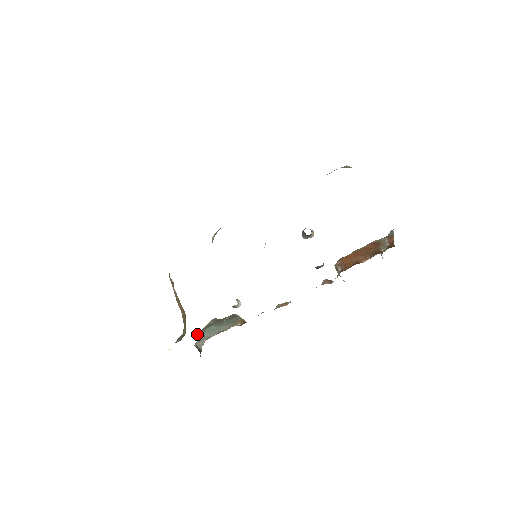
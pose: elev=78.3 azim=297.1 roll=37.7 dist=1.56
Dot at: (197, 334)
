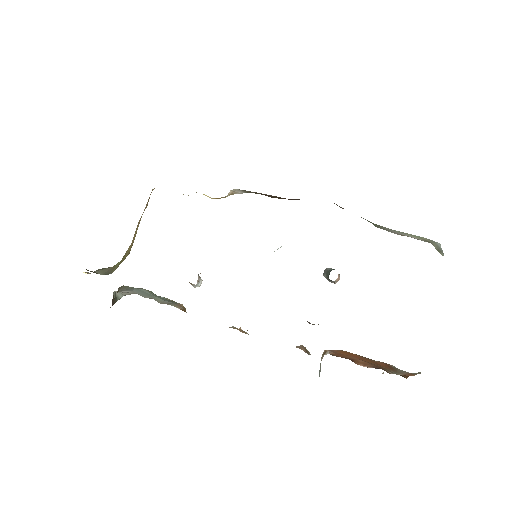
Dot at: (122, 286)
